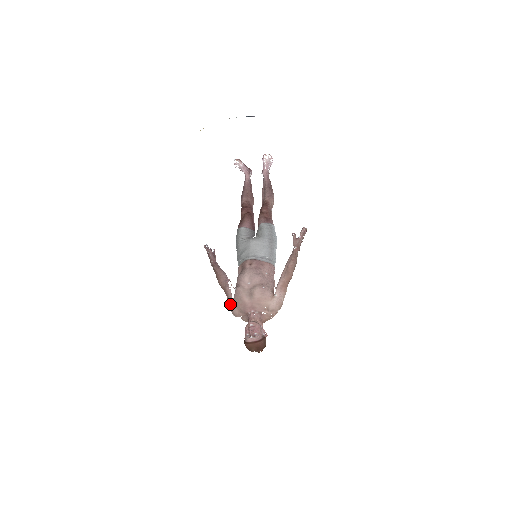
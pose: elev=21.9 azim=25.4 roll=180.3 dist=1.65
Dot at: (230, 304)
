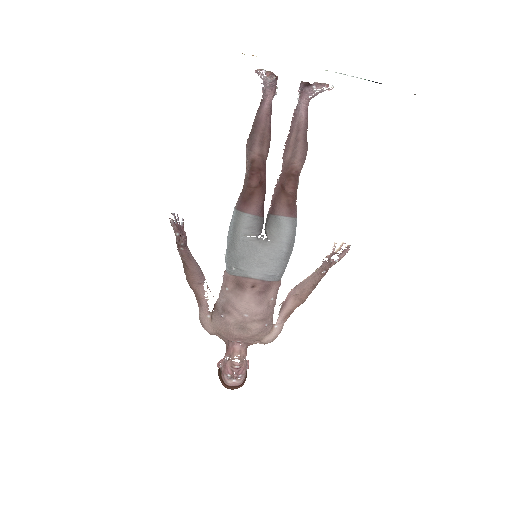
Dot at: (204, 319)
